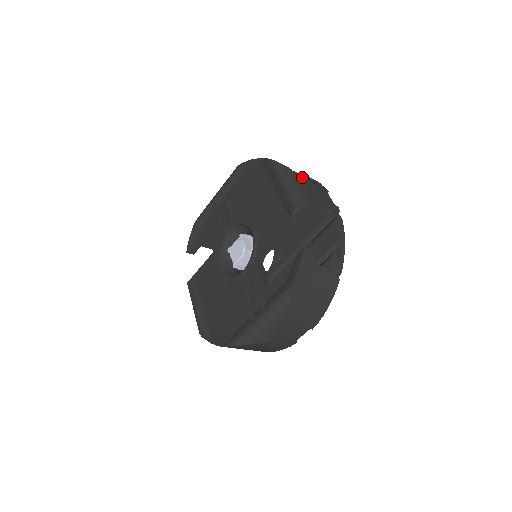
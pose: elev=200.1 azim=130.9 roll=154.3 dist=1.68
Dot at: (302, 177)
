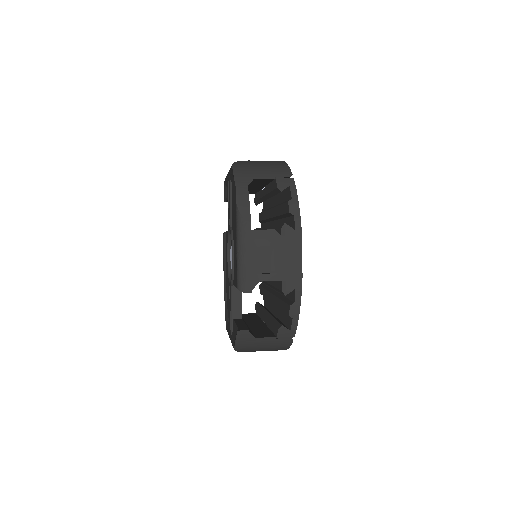
Dot at: (261, 239)
